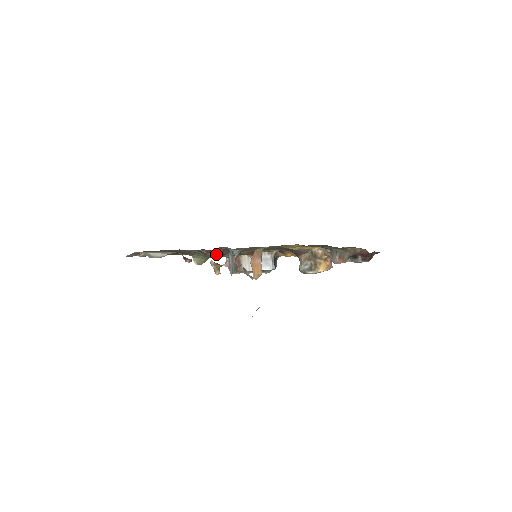
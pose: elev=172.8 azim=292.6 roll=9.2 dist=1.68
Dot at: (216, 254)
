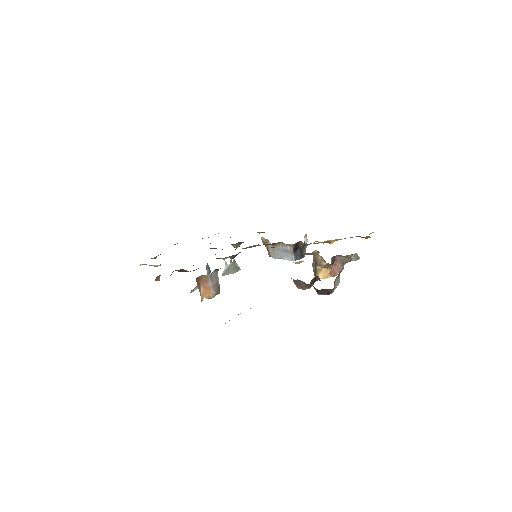
Dot at: (184, 271)
